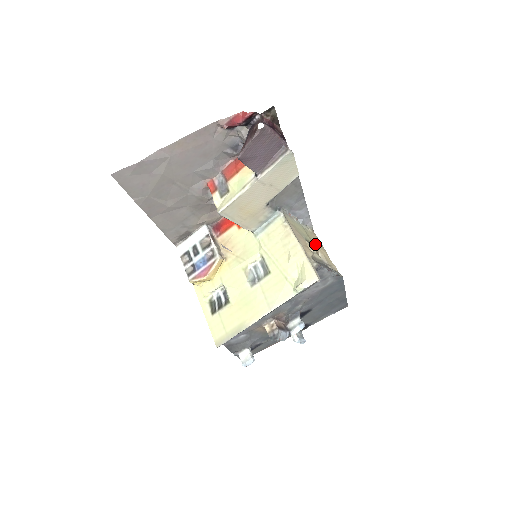
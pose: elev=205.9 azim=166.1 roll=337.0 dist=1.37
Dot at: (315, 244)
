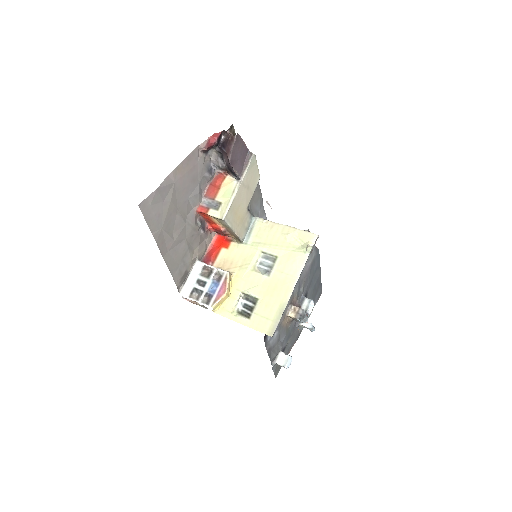
Dot at: occluded
